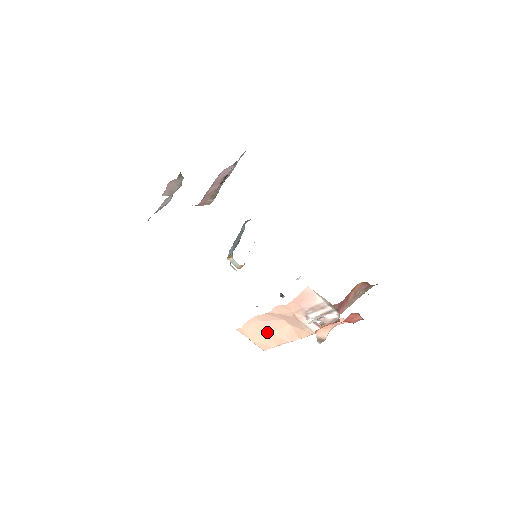
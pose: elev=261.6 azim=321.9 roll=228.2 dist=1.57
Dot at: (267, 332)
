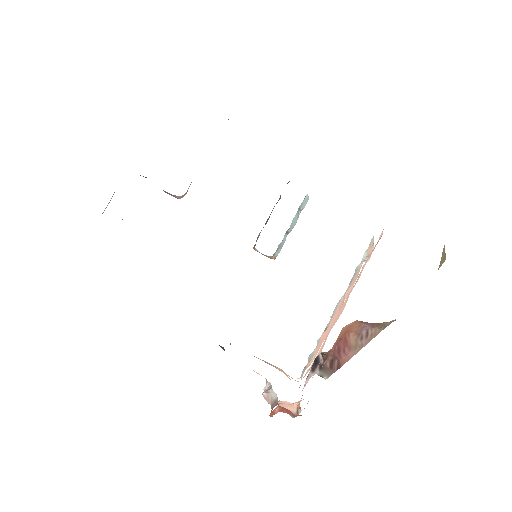
Dot at: occluded
